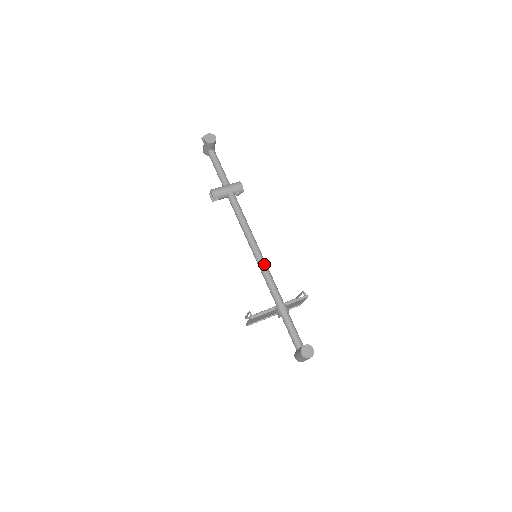
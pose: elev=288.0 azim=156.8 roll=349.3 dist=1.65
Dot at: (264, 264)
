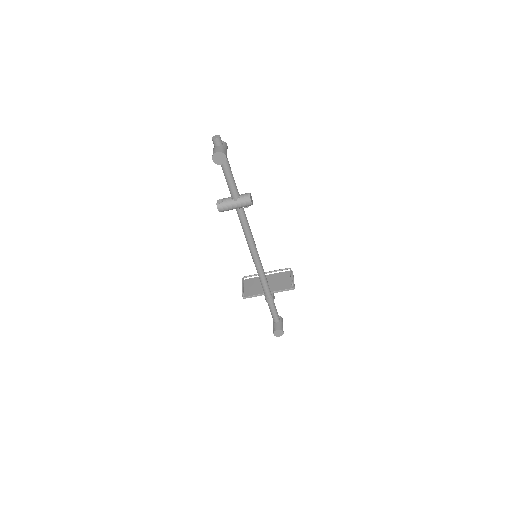
Dot at: (260, 270)
